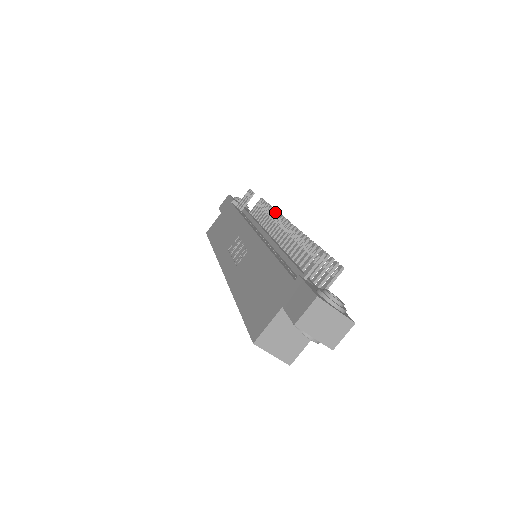
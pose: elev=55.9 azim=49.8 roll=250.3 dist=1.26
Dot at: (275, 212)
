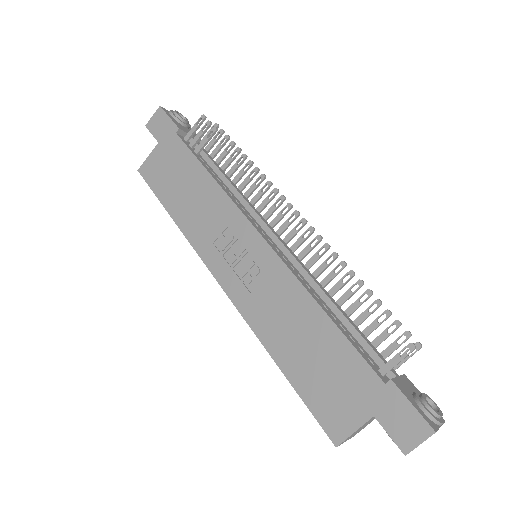
Dot at: (260, 175)
